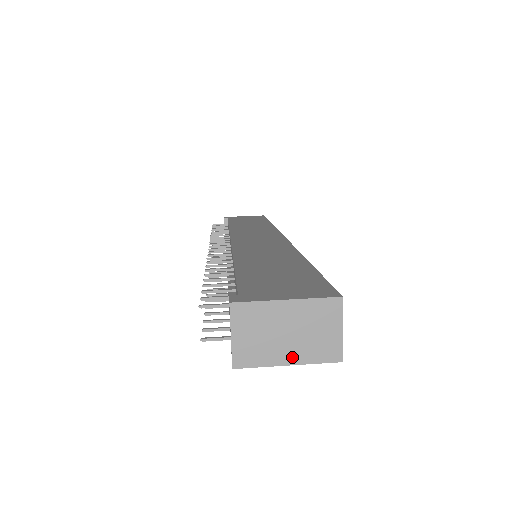
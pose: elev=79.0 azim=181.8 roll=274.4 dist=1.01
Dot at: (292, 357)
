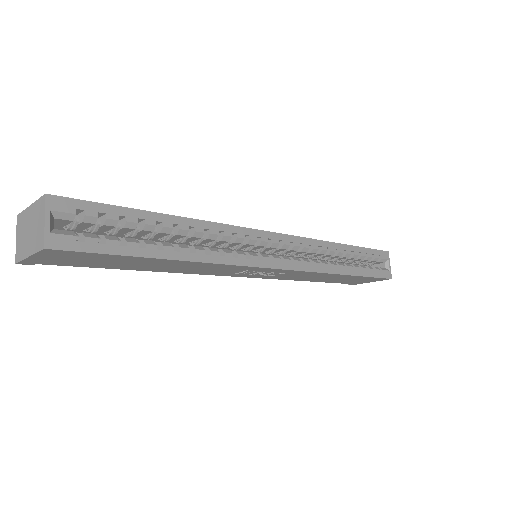
Dot at: (30, 250)
